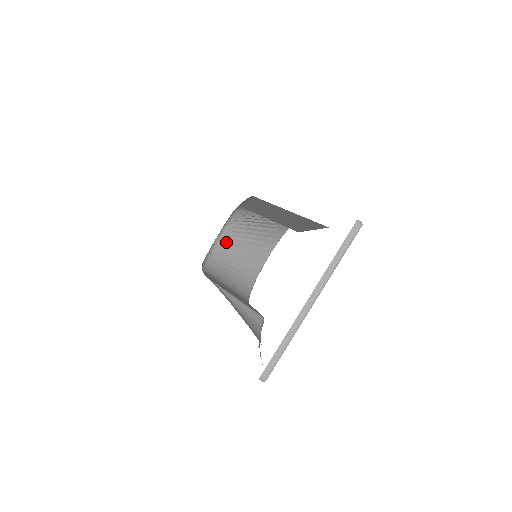
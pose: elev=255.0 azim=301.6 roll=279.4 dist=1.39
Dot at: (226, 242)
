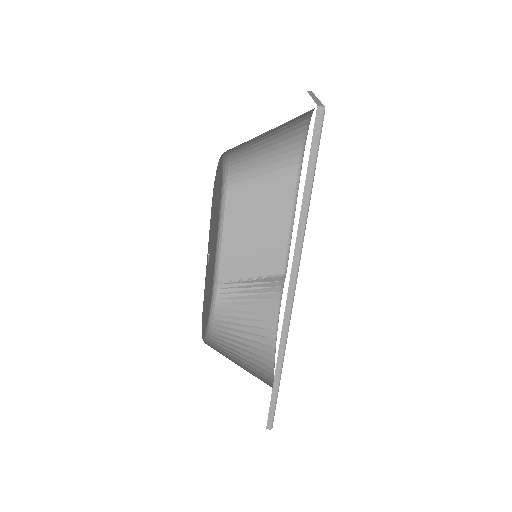
Dot at: (217, 344)
